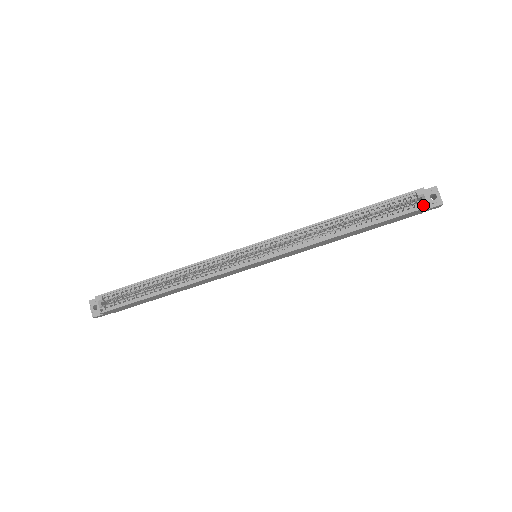
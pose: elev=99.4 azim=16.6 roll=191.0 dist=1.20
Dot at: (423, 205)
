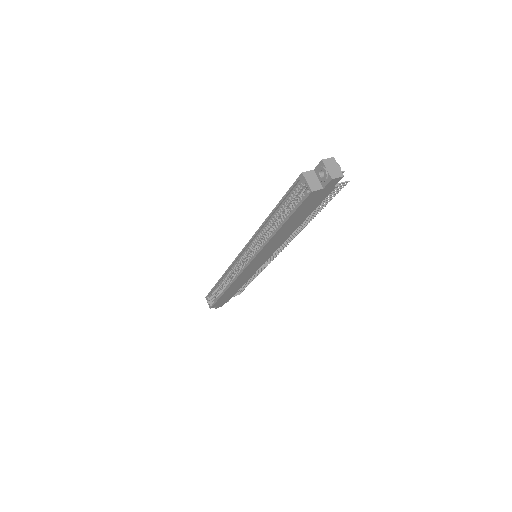
Dot at: (313, 189)
